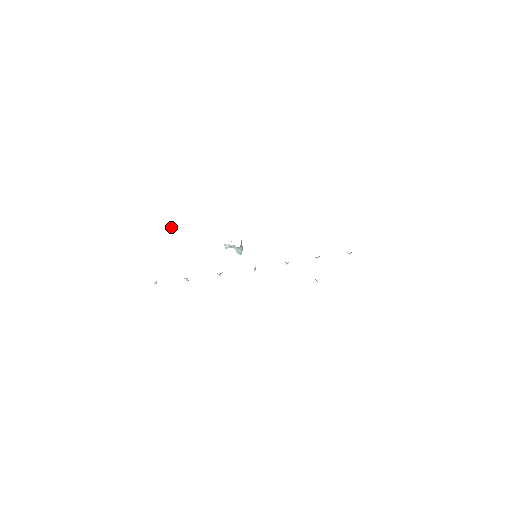
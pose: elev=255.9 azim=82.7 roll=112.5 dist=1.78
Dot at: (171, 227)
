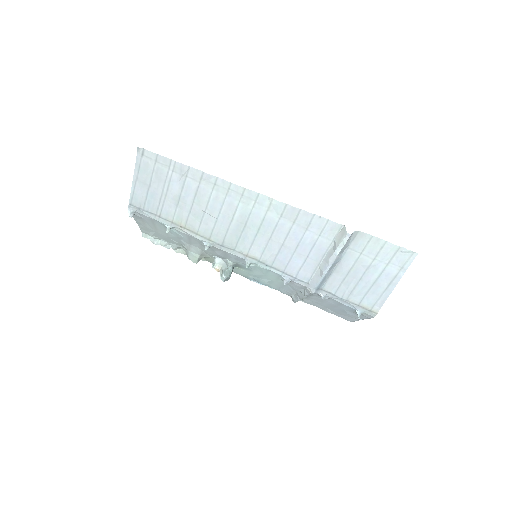
Dot at: (158, 244)
